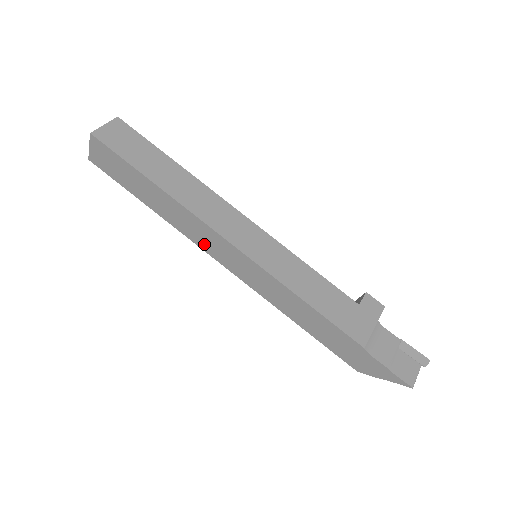
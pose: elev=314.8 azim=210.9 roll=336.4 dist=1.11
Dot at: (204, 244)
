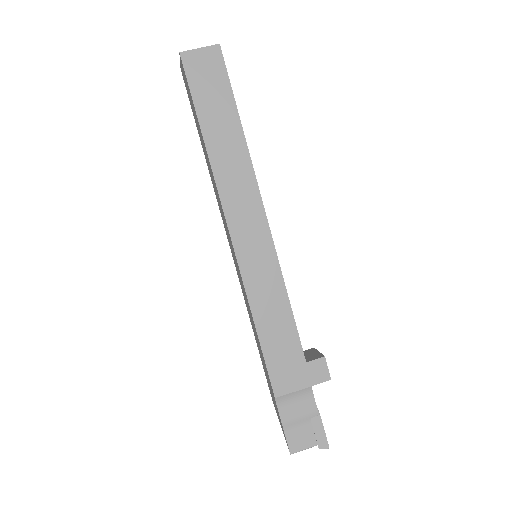
Dot at: (222, 215)
